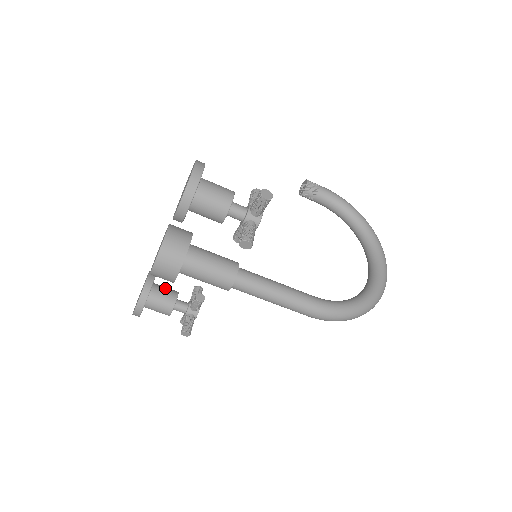
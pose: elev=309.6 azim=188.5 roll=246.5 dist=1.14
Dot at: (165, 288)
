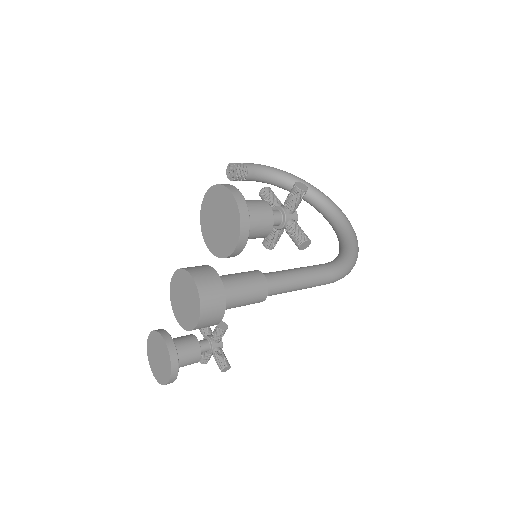
Dot at: (180, 338)
